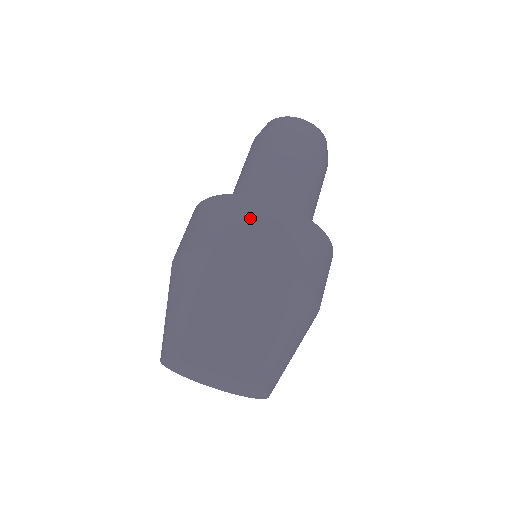
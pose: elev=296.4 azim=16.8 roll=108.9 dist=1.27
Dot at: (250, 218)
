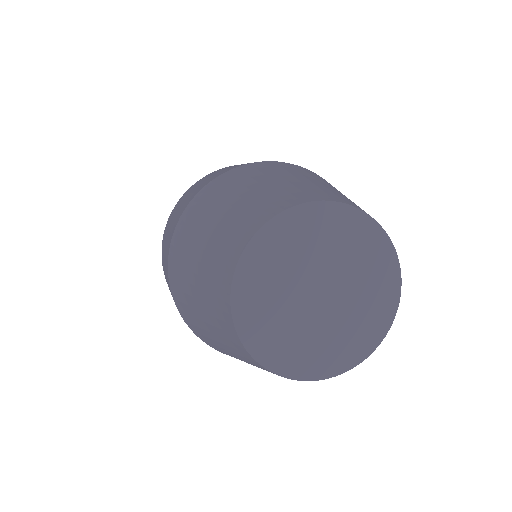
Dot at: occluded
